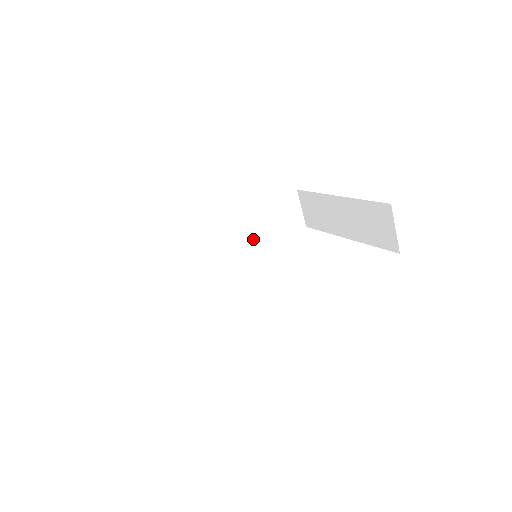
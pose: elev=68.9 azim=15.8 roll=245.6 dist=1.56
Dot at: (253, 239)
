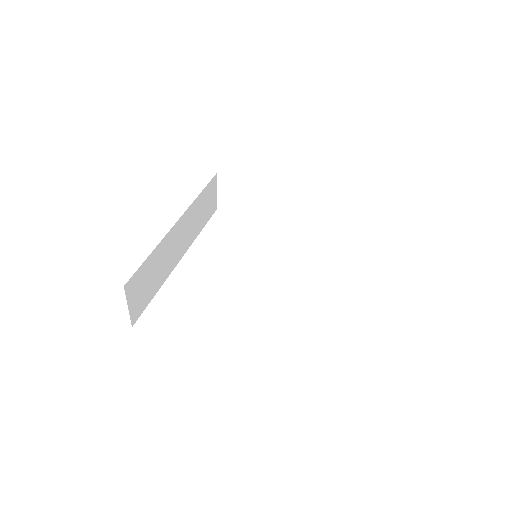
Dot at: (193, 231)
